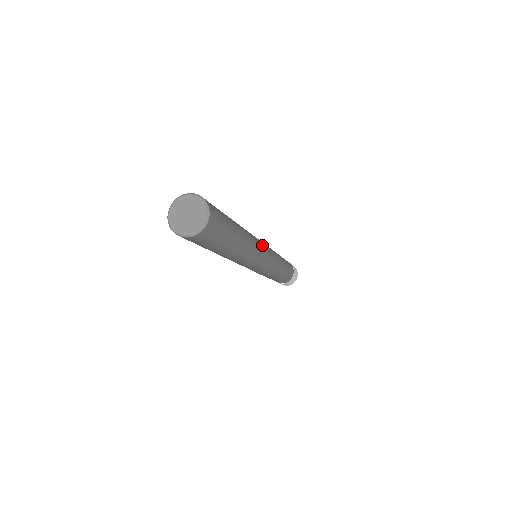
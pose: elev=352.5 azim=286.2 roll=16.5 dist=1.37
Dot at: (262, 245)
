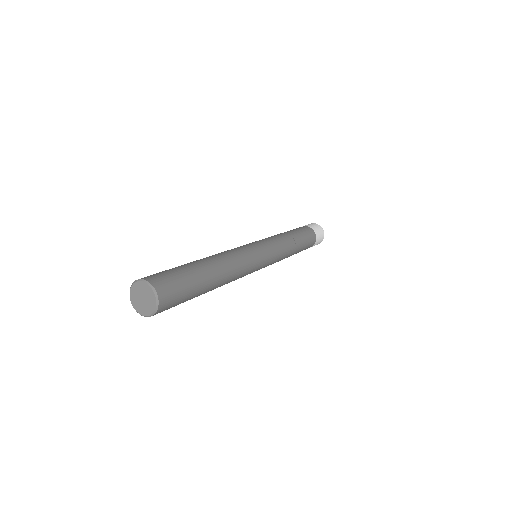
Dot at: (250, 252)
